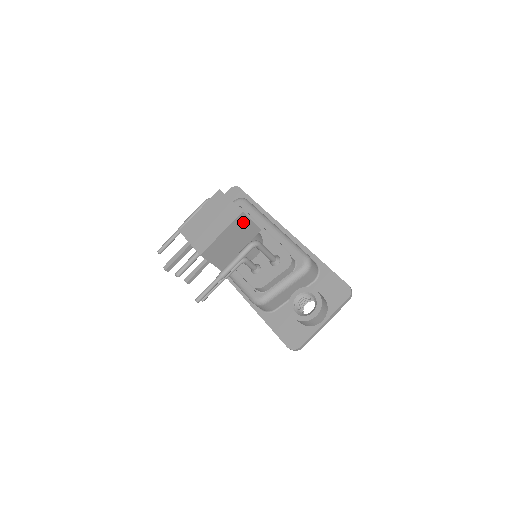
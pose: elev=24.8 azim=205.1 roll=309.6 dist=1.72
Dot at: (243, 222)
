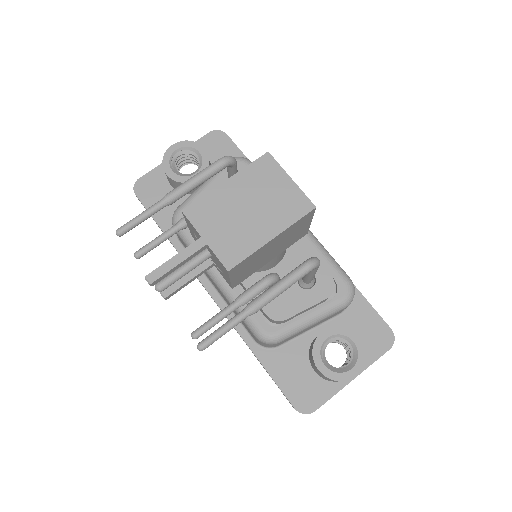
Dot at: (303, 222)
